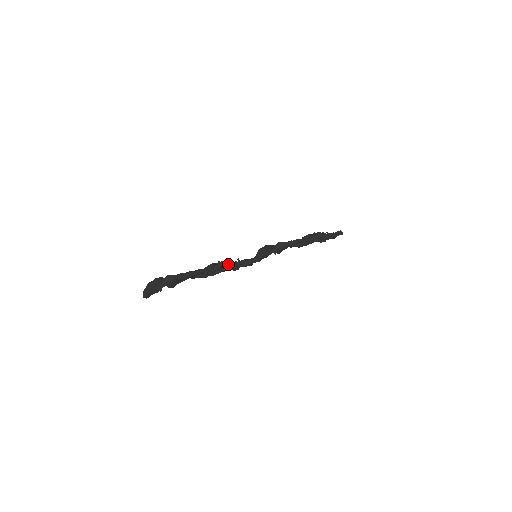
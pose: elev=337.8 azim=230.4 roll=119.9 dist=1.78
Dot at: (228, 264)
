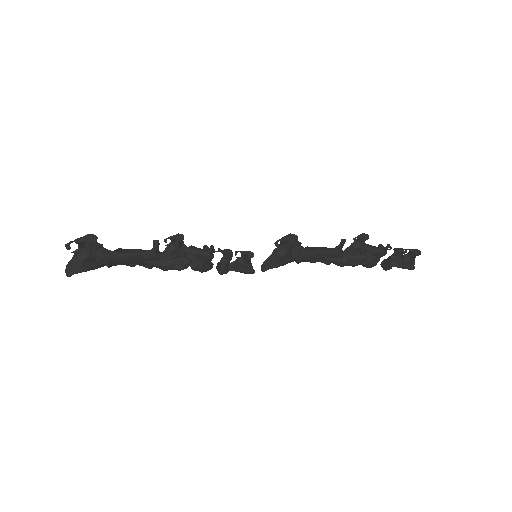
Dot at: (199, 250)
